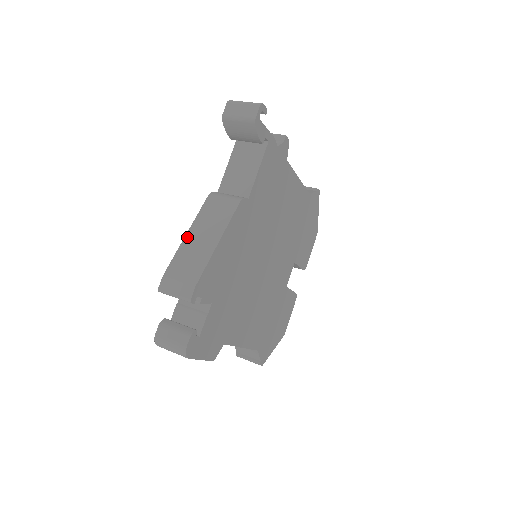
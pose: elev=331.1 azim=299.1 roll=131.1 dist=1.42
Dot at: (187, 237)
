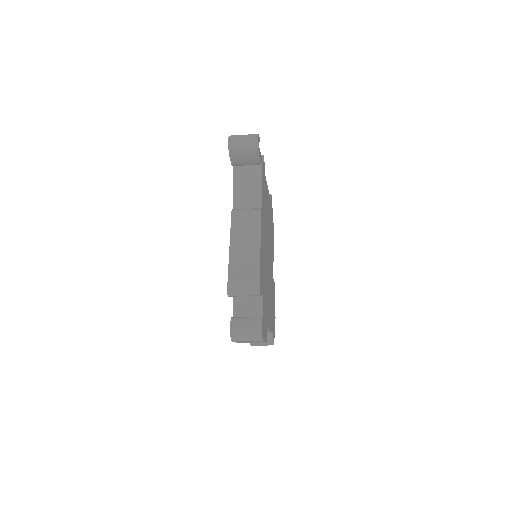
Dot at: (232, 248)
